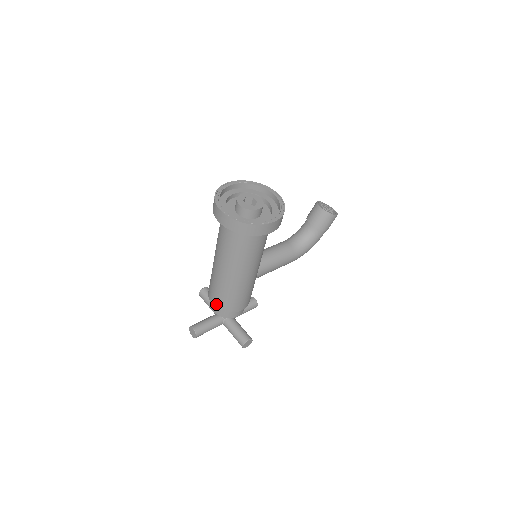
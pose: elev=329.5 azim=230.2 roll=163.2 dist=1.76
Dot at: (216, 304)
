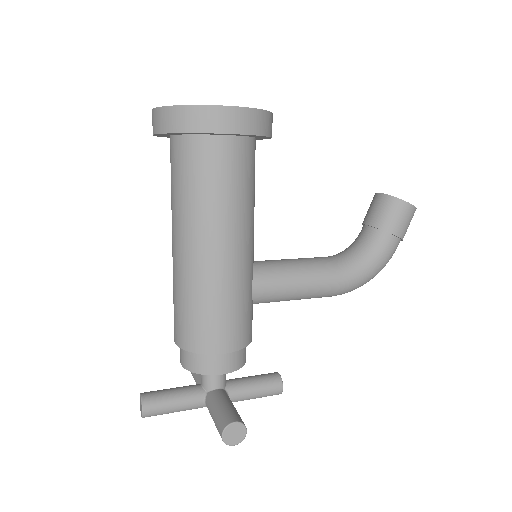
Dot at: (177, 338)
